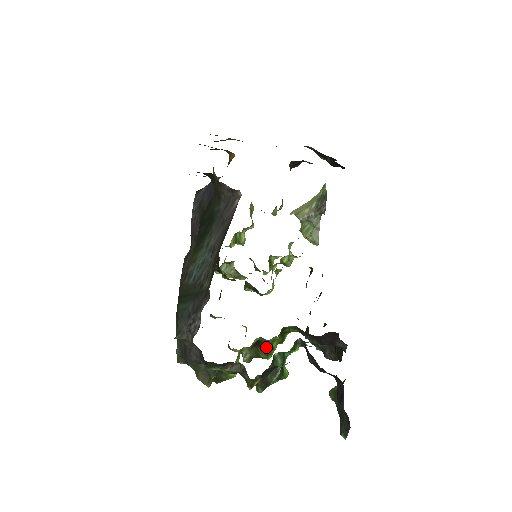
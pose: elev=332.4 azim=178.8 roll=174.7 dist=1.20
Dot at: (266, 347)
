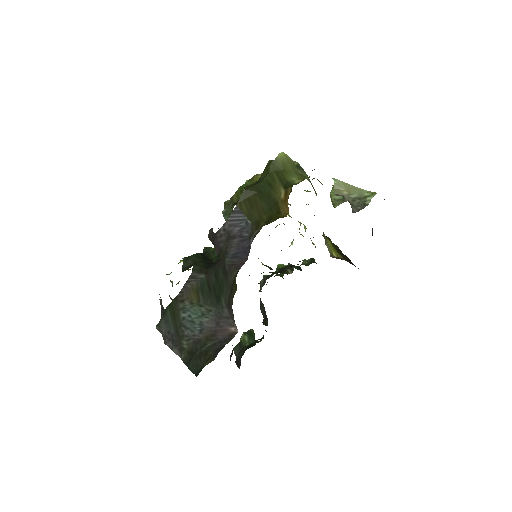
Dot at: occluded
